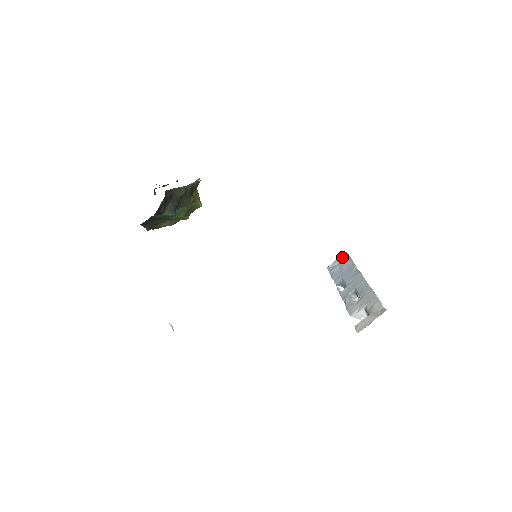
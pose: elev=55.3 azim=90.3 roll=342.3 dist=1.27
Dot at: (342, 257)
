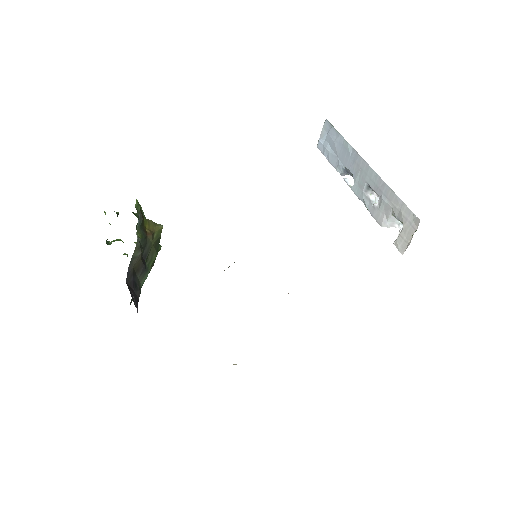
Dot at: (325, 129)
